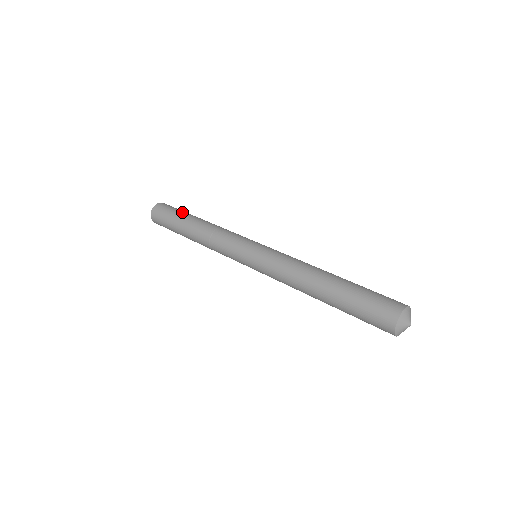
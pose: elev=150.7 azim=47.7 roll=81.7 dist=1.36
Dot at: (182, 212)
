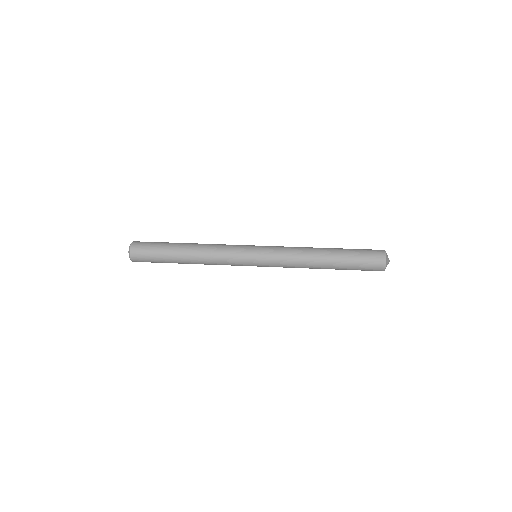
Dot at: (165, 242)
